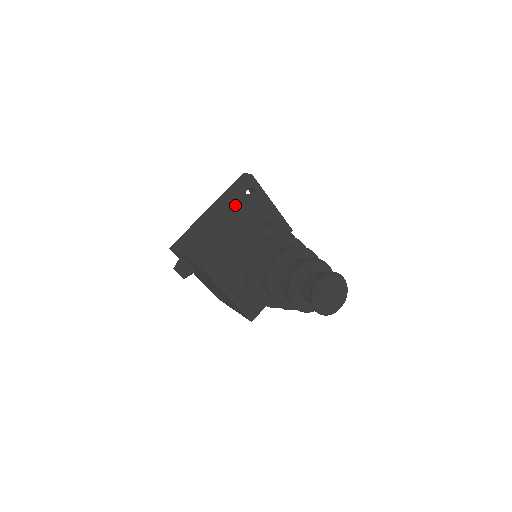
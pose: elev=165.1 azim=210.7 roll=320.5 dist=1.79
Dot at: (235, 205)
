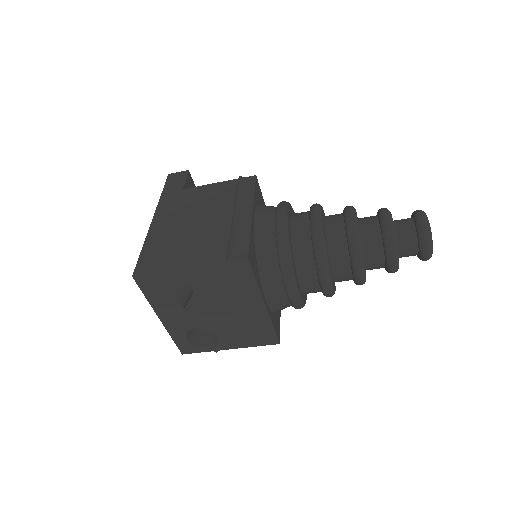
Dot at: (211, 196)
